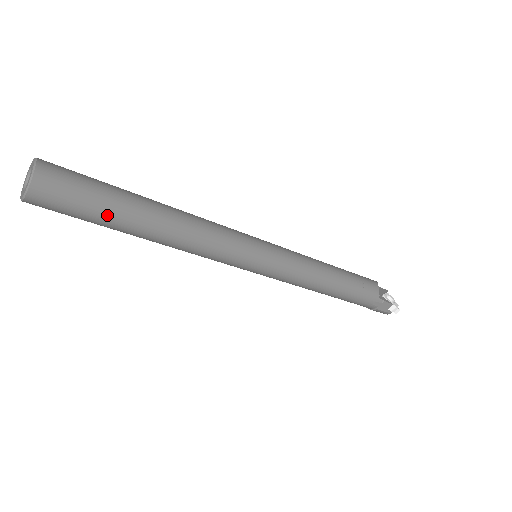
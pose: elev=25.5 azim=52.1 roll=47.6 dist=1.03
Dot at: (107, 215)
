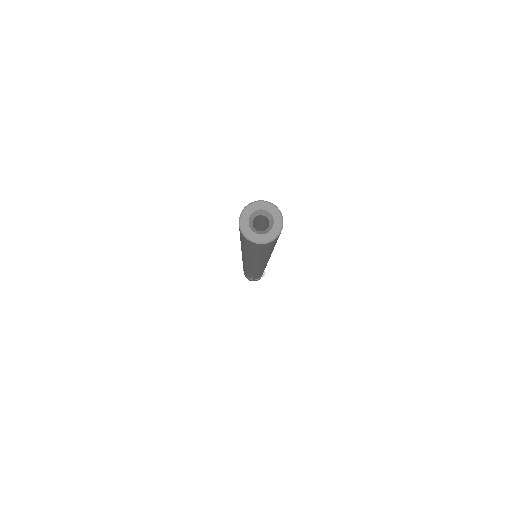
Dot at: occluded
